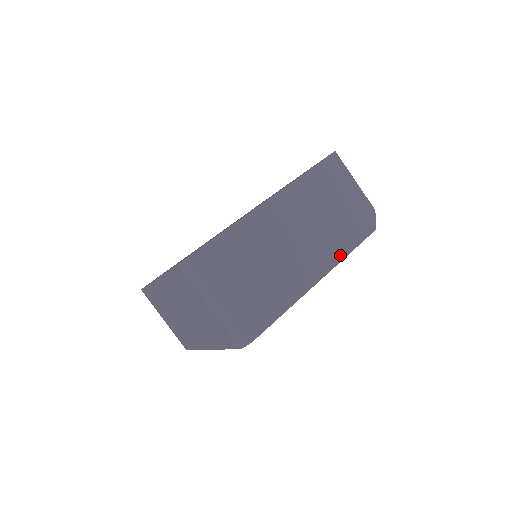
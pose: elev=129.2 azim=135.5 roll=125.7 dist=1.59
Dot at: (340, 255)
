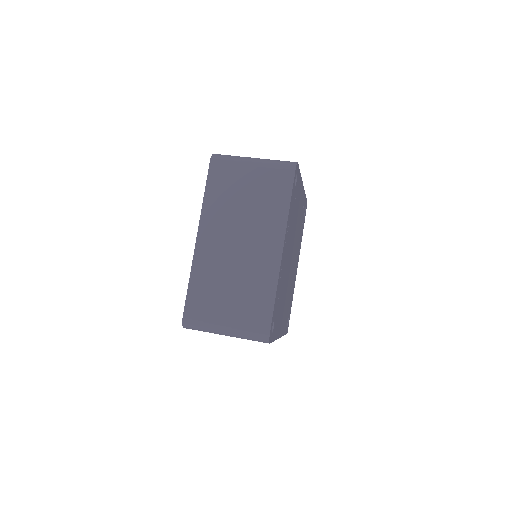
Dot at: occluded
